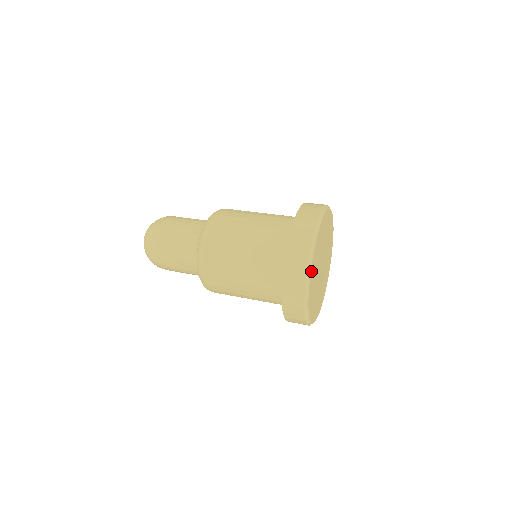
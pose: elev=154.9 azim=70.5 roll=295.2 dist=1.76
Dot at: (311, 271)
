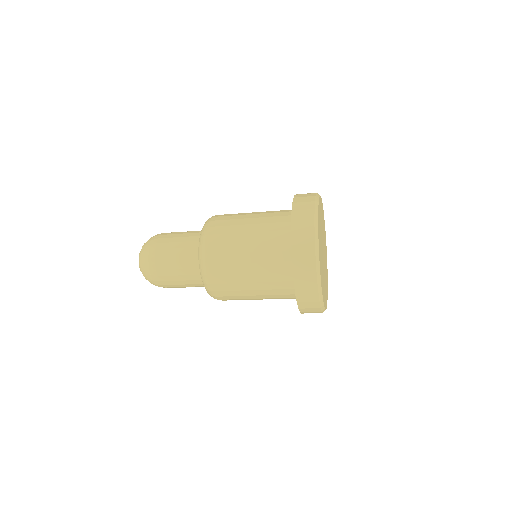
Dot at: occluded
